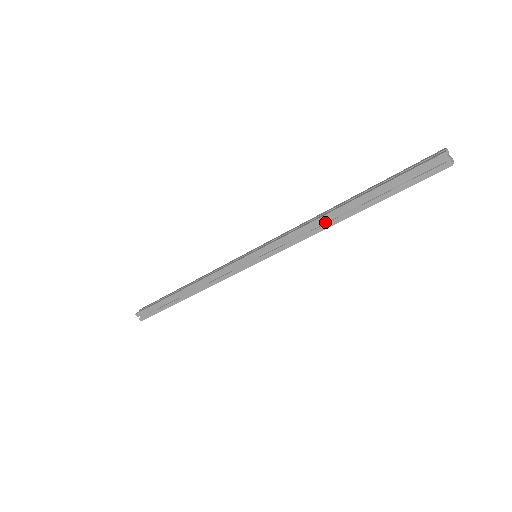
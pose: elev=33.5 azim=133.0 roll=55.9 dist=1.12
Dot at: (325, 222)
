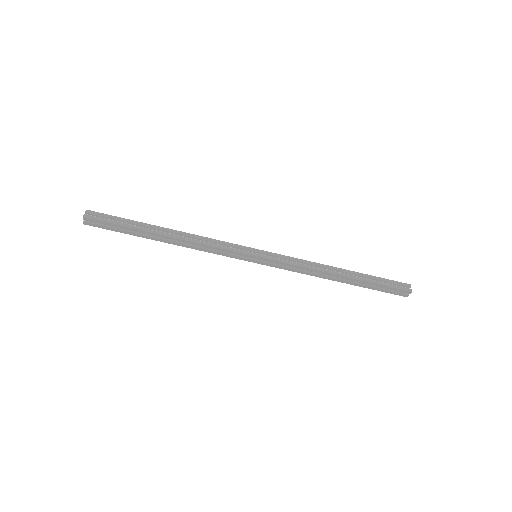
Dot at: (323, 273)
